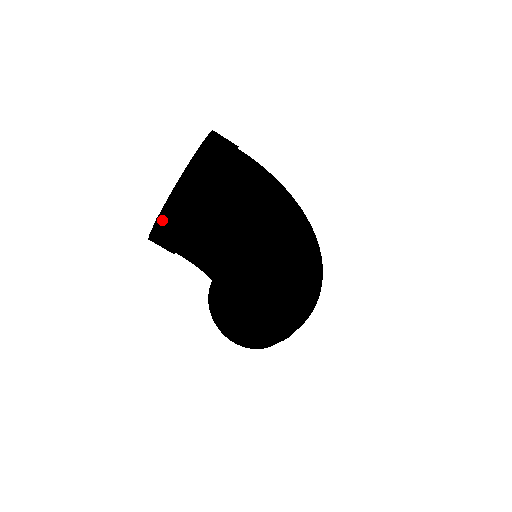
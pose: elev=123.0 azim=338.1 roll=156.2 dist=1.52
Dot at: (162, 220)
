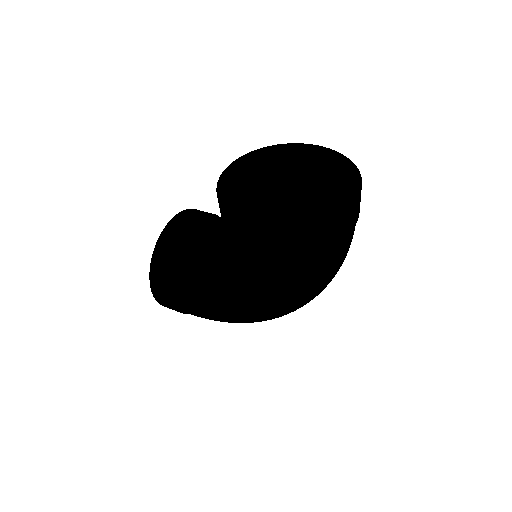
Dot at: (286, 233)
